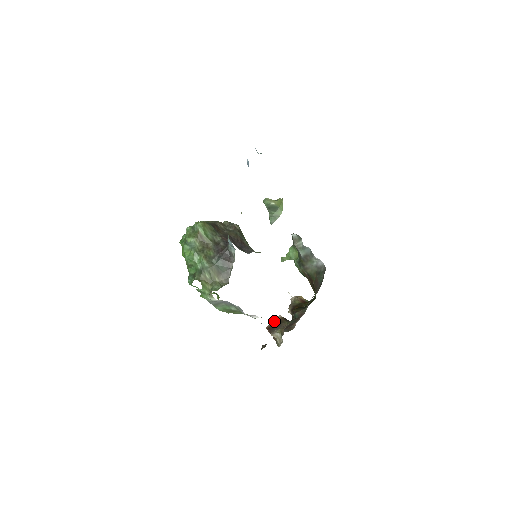
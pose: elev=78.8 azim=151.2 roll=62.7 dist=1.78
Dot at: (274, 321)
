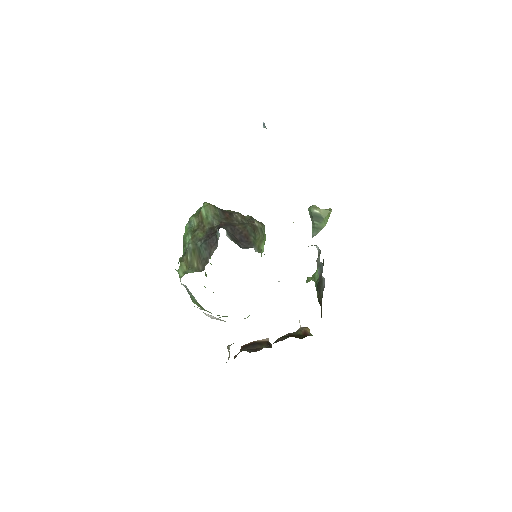
Dot at: (255, 341)
